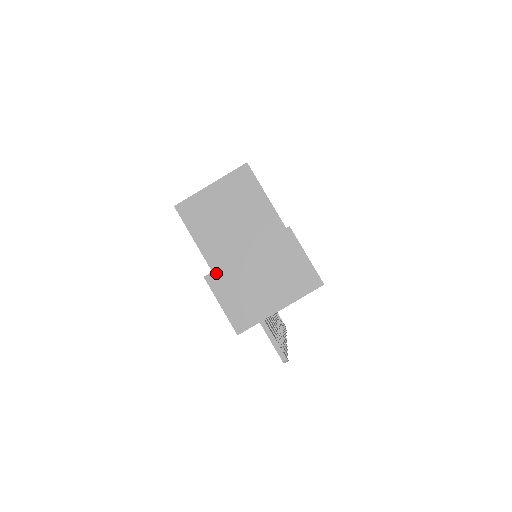
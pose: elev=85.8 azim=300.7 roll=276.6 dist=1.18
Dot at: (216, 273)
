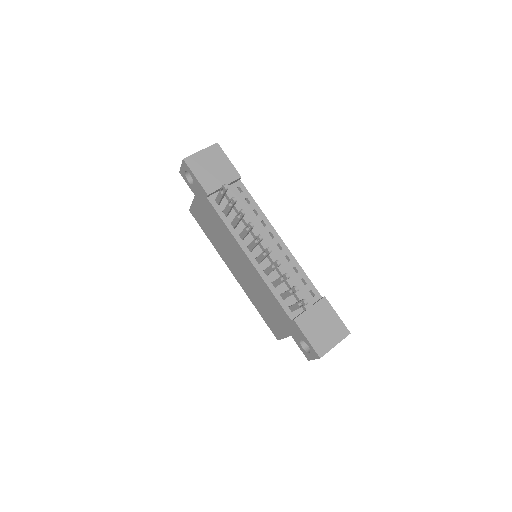
Dot at: occluded
